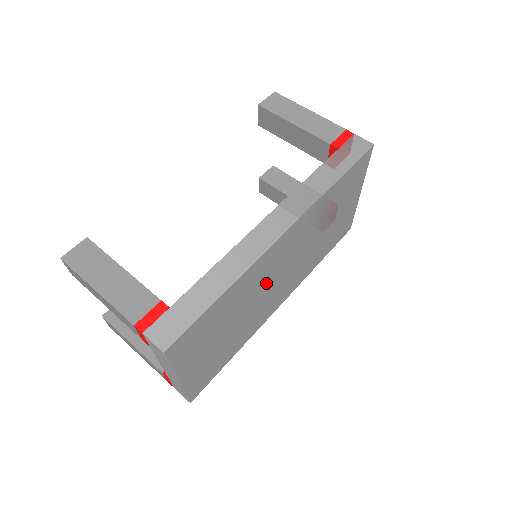
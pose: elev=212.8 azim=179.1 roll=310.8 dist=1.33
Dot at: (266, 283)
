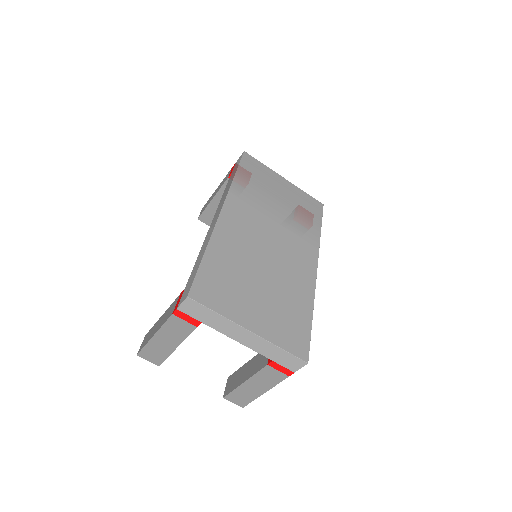
Dot at: (258, 247)
